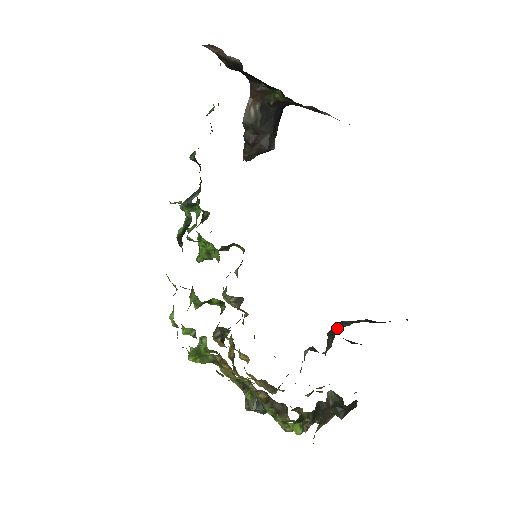
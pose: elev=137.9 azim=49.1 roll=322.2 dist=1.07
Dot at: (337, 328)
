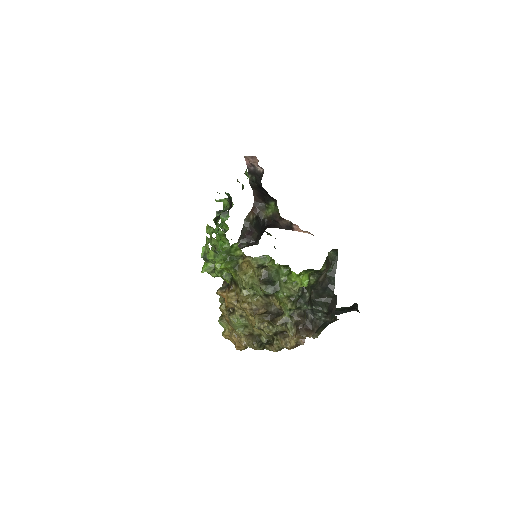
Dot at: occluded
